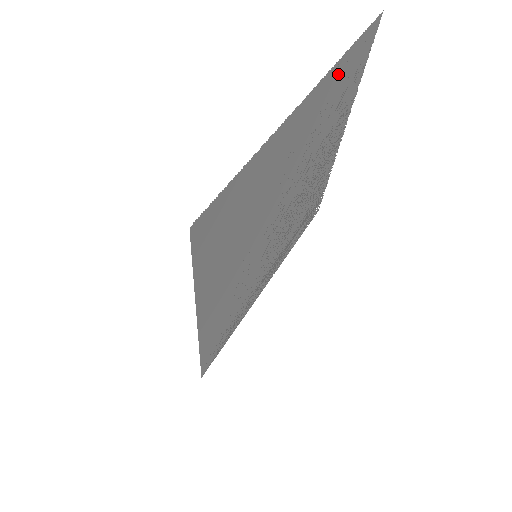
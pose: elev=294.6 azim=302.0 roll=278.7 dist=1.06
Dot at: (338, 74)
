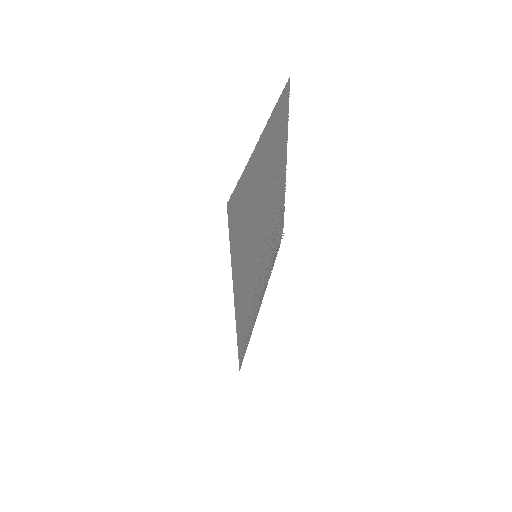
Dot at: (276, 117)
